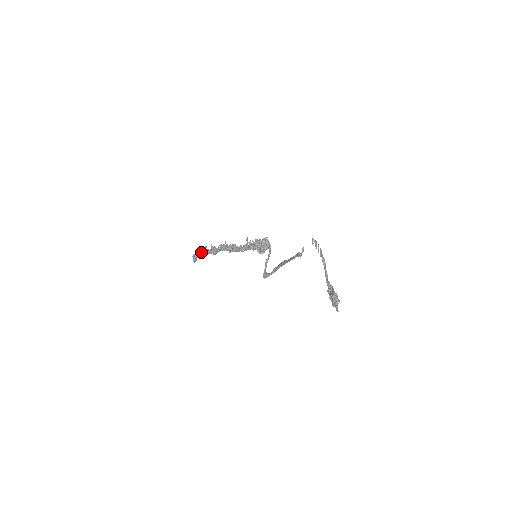
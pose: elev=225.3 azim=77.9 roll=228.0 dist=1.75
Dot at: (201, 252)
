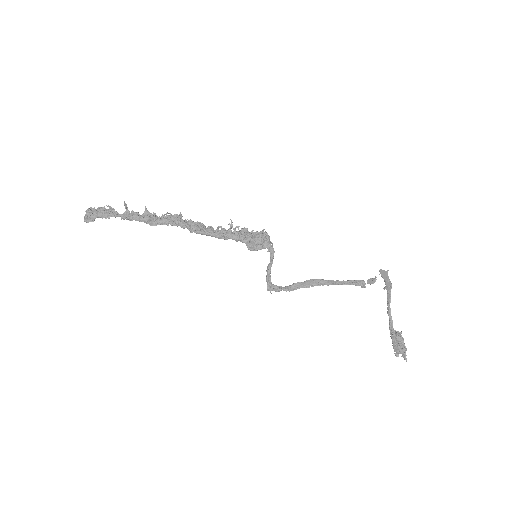
Dot at: (115, 211)
